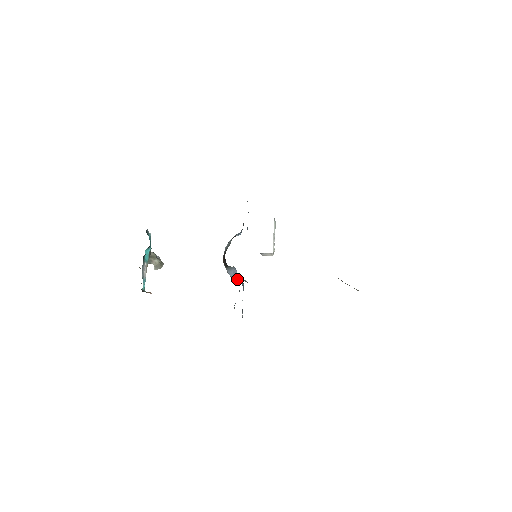
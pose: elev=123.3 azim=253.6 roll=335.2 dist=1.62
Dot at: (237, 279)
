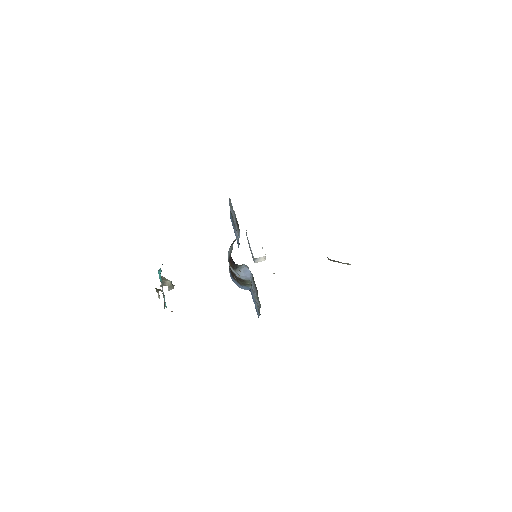
Dot at: (248, 276)
